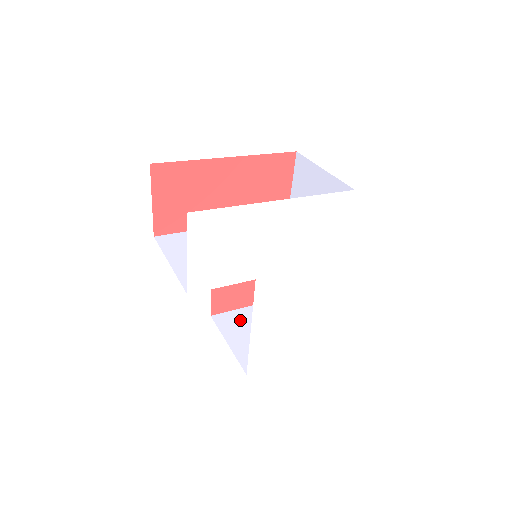
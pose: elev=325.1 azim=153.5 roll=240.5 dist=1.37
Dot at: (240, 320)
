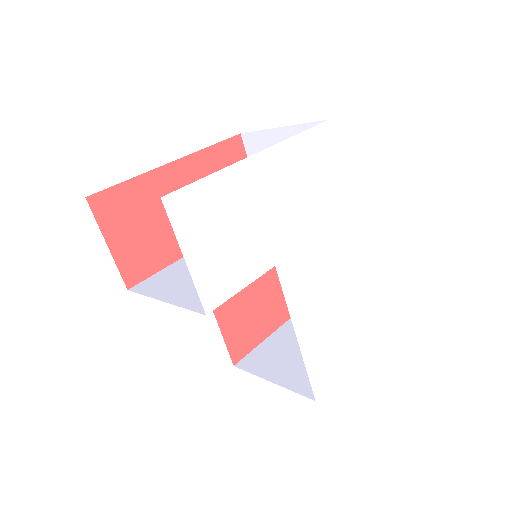
Dot at: (269, 353)
